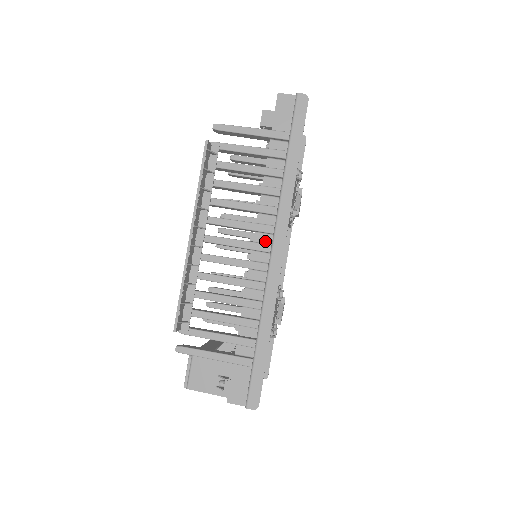
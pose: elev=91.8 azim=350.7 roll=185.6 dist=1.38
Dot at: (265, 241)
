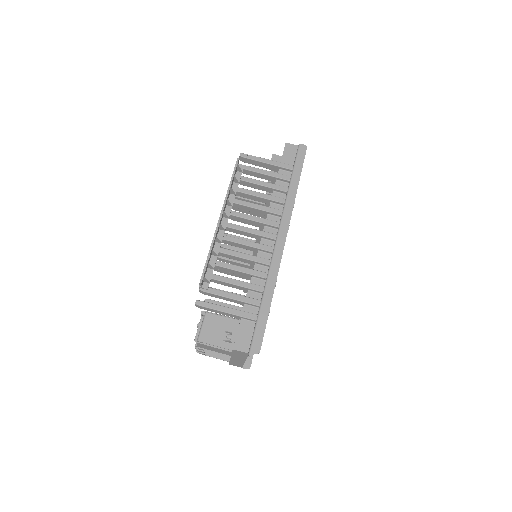
Dot at: (272, 233)
